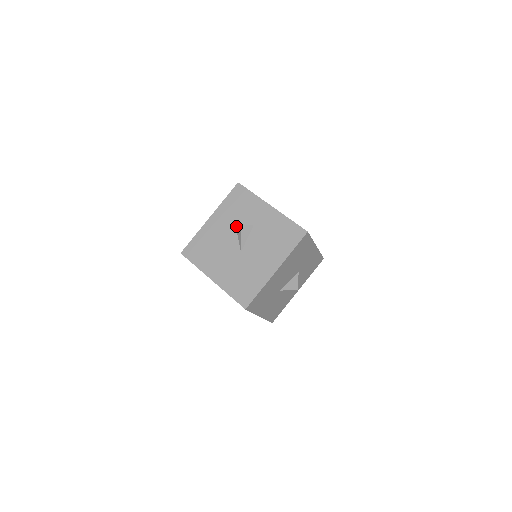
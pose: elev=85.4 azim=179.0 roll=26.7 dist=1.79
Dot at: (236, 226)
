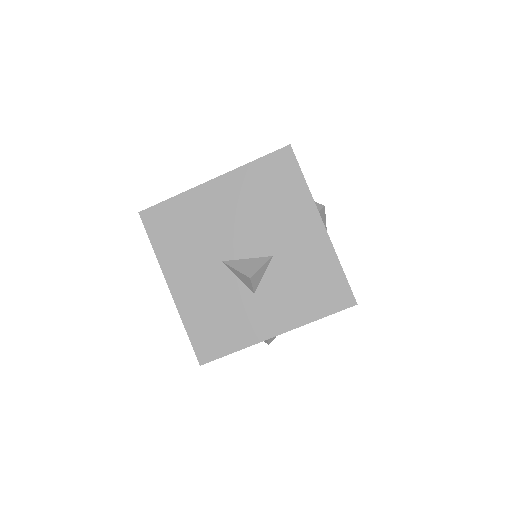
Dot at: occluded
